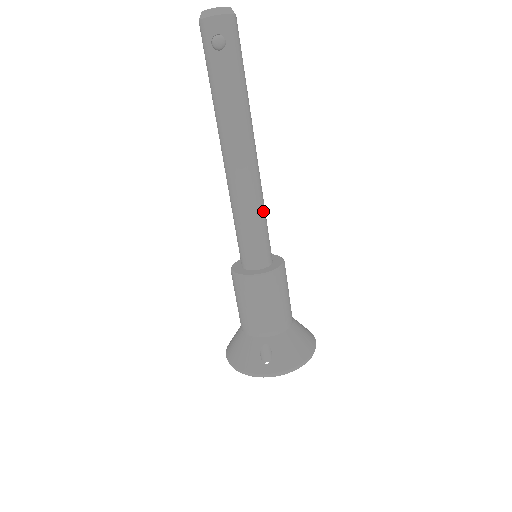
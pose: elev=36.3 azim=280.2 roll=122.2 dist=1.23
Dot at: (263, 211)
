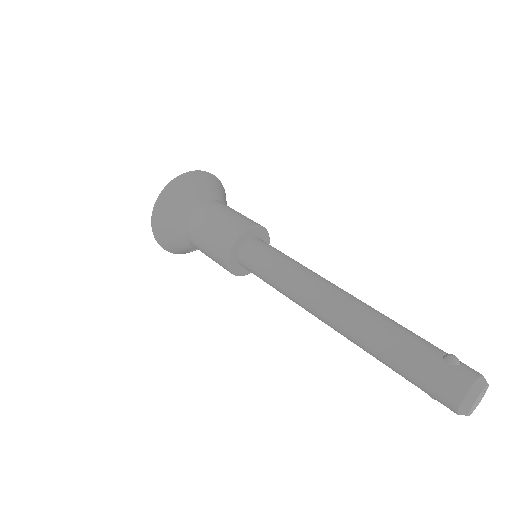
Dot at: occluded
